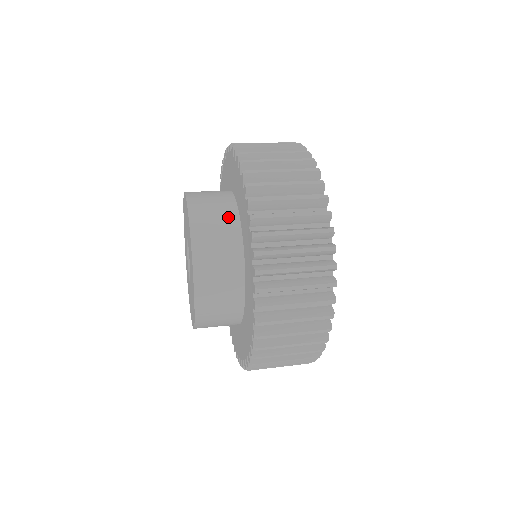
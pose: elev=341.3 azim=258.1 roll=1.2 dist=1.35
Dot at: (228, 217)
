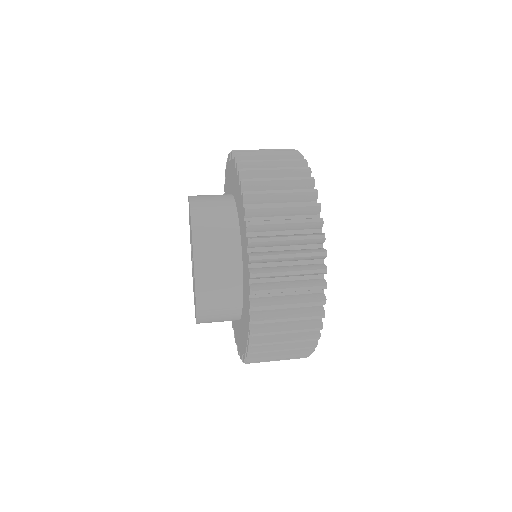
Dot at: (229, 229)
